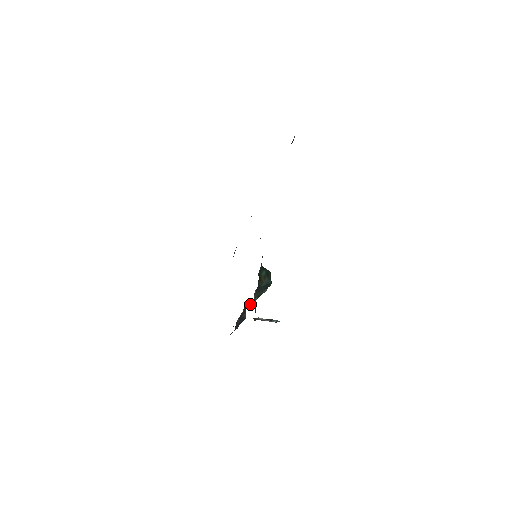
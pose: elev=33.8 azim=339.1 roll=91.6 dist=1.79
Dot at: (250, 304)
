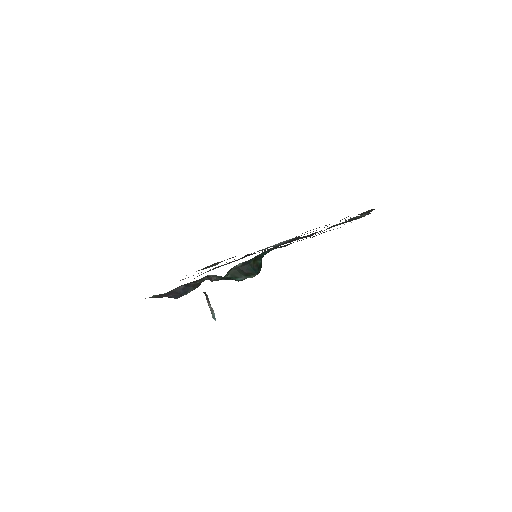
Dot at: (214, 278)
